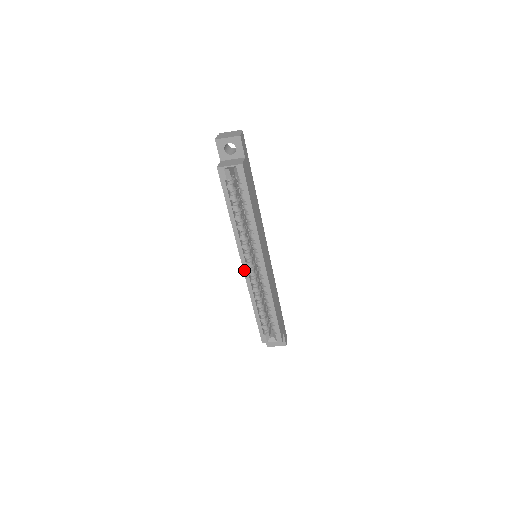
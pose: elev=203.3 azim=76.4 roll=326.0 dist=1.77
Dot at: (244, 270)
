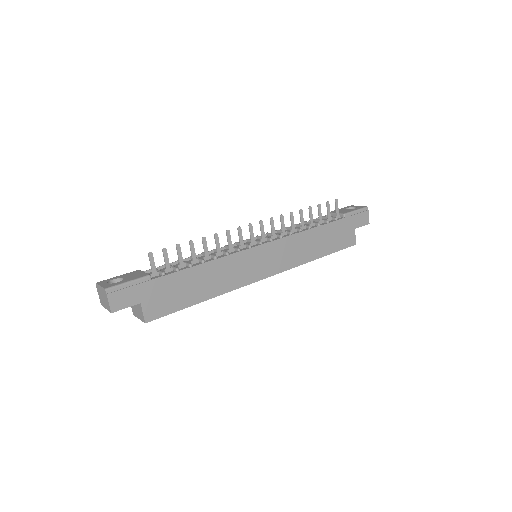
Dot at: occluded
